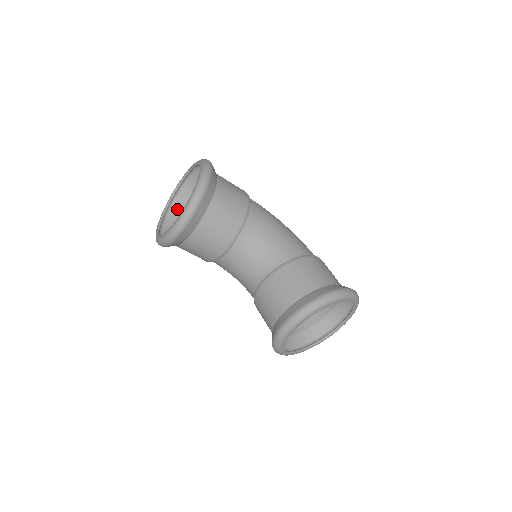
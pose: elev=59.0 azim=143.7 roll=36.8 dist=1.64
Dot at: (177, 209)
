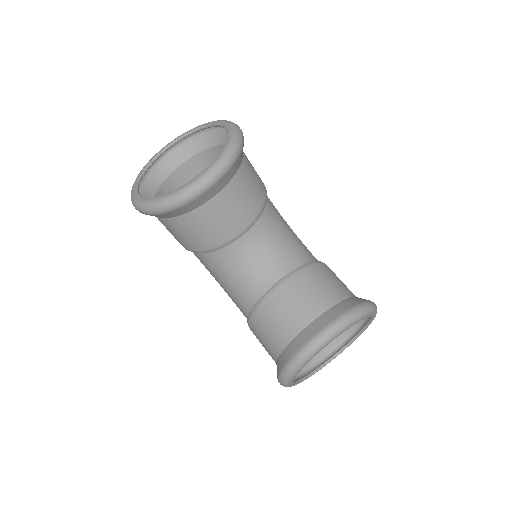
Dot at: (153, 180)
